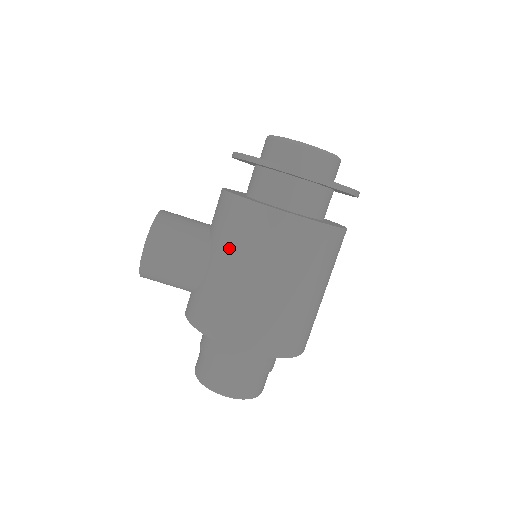
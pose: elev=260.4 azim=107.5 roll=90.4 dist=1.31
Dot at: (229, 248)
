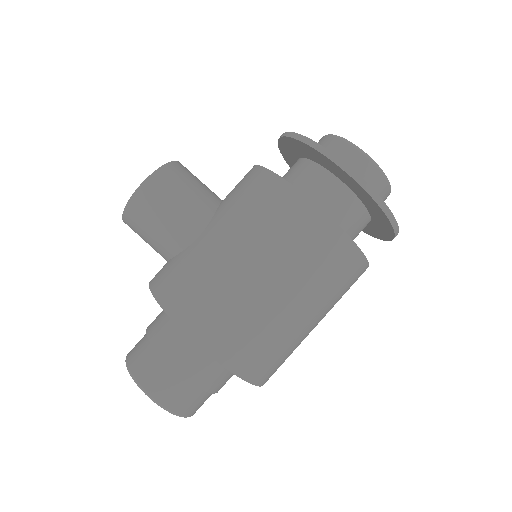
Dot at: (234, 220)
